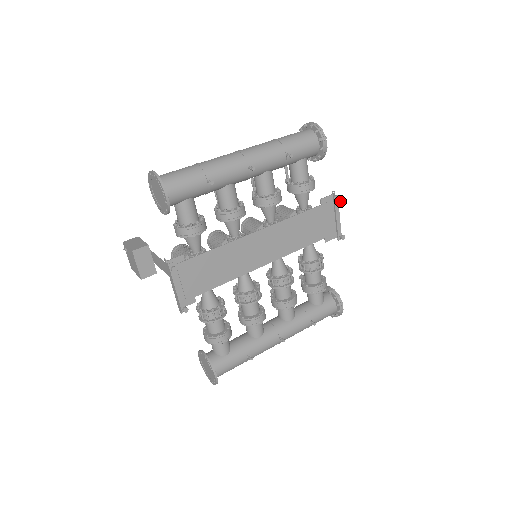
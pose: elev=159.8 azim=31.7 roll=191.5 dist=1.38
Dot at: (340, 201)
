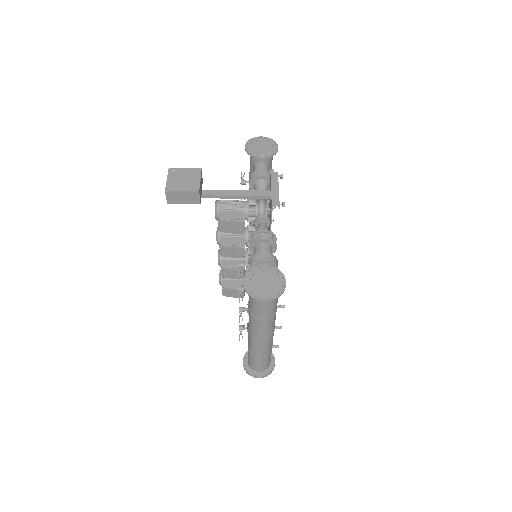
Dot at: occluded
